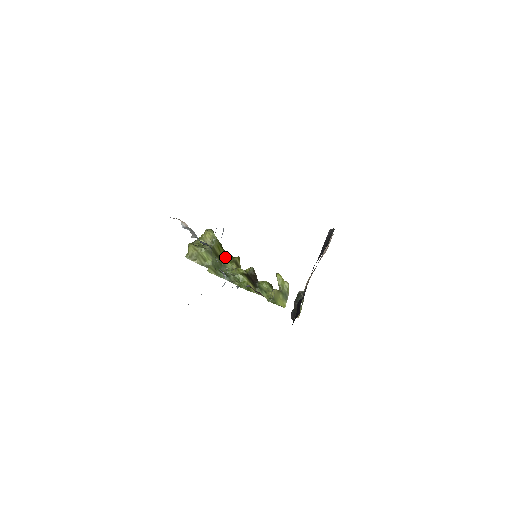
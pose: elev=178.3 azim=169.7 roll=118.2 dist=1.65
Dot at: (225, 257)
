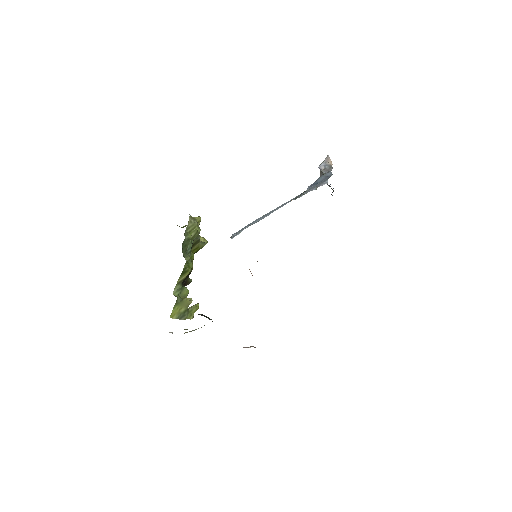
Dot at: (193, 254)
